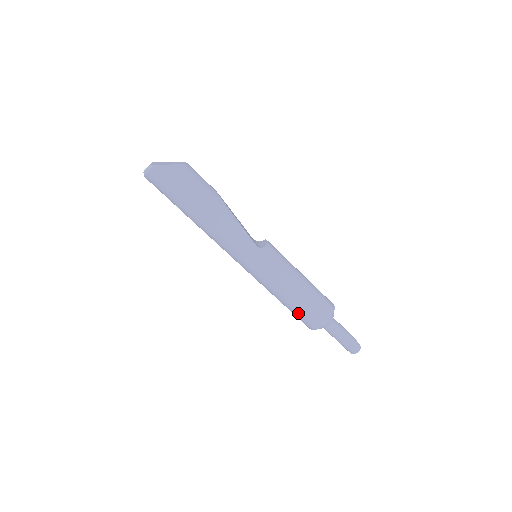
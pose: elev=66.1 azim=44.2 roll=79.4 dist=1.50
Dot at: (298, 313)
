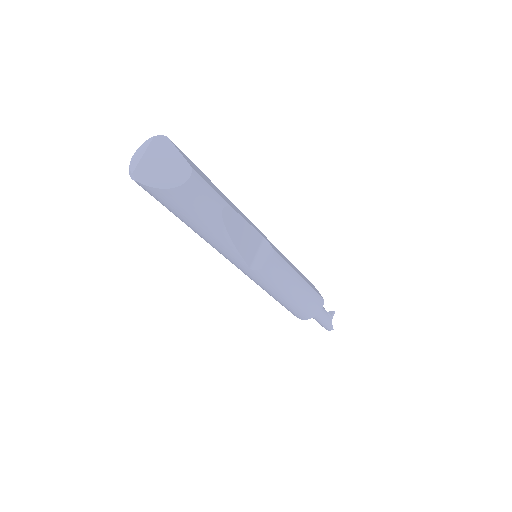
Dot at: occluded
